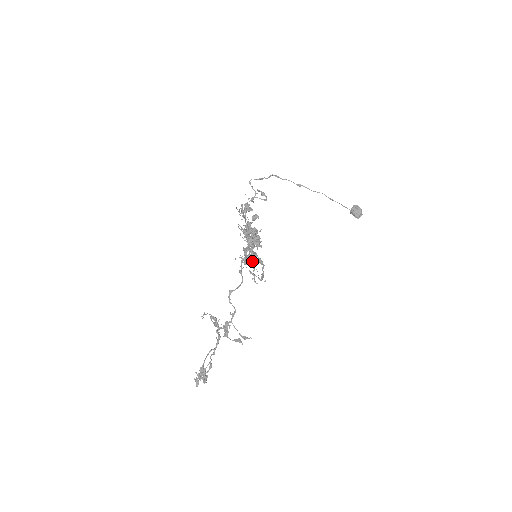
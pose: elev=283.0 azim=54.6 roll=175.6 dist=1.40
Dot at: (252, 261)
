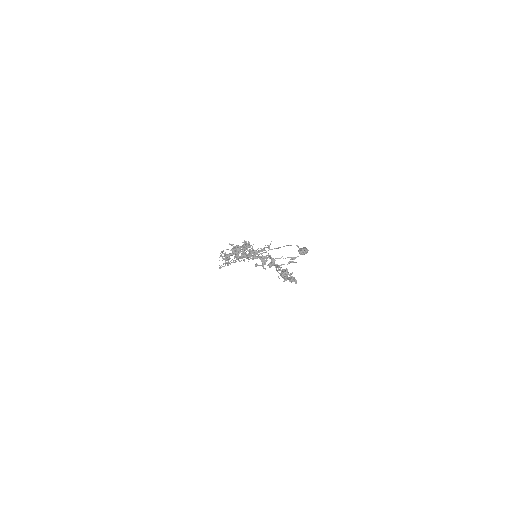
Dot at: (254, 251)
